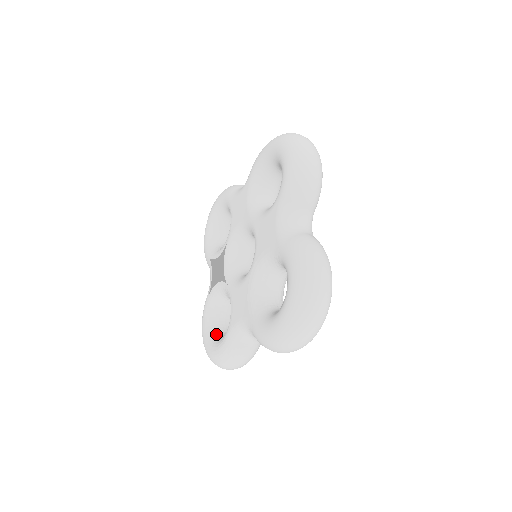
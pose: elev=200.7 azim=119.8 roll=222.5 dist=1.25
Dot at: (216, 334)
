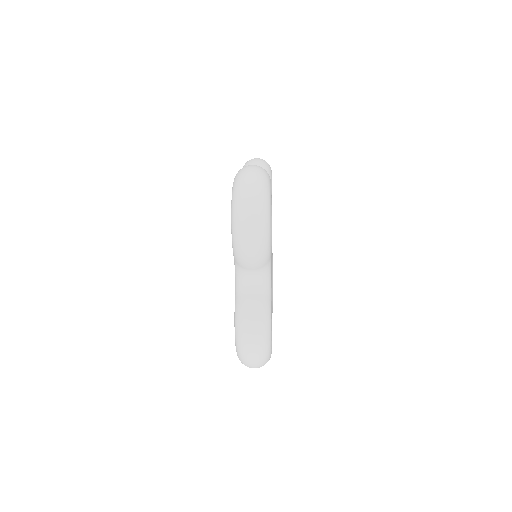
Dot at: occluded
